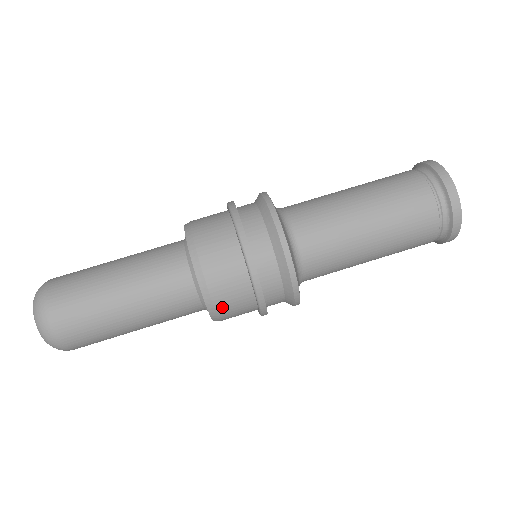
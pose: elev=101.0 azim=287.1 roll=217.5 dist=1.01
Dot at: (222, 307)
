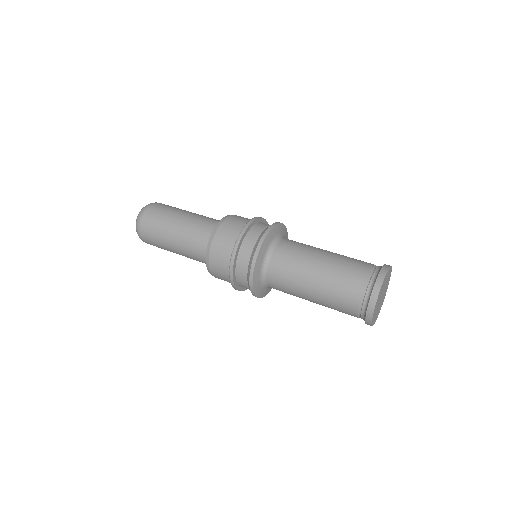
Dot at: (213, 257)
